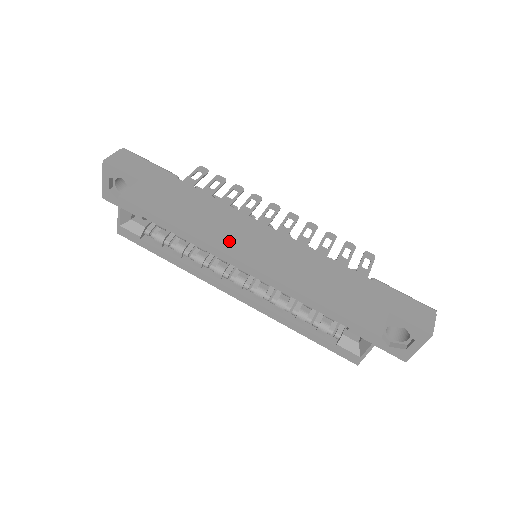
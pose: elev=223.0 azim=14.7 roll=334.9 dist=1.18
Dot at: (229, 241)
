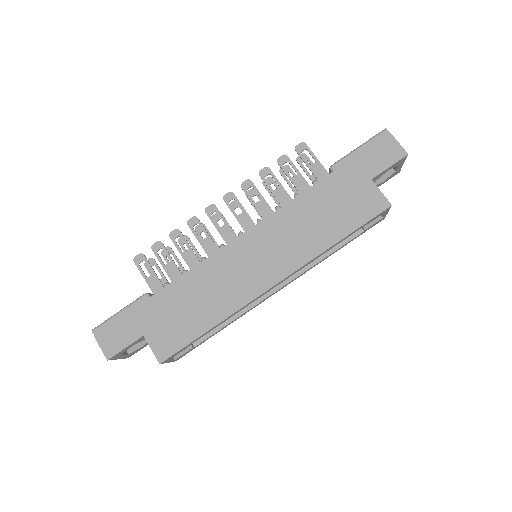
Dot at: (245, 286)
